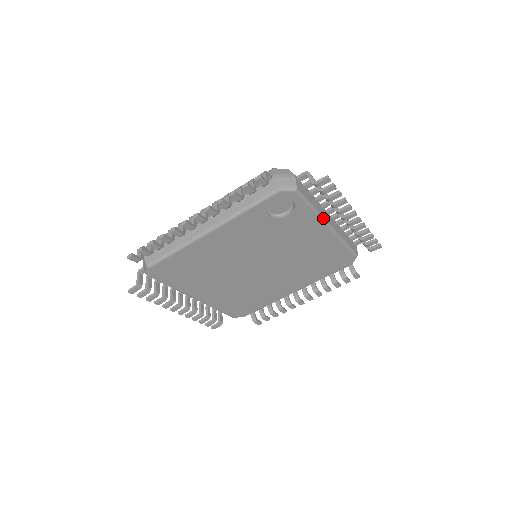
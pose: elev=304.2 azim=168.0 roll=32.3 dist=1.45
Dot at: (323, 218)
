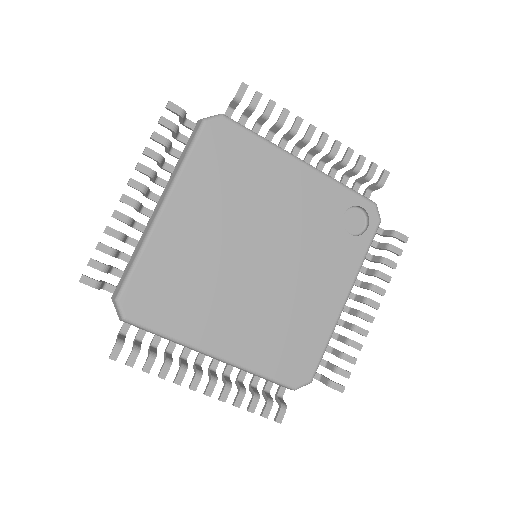
Dot at: (355, 280)
